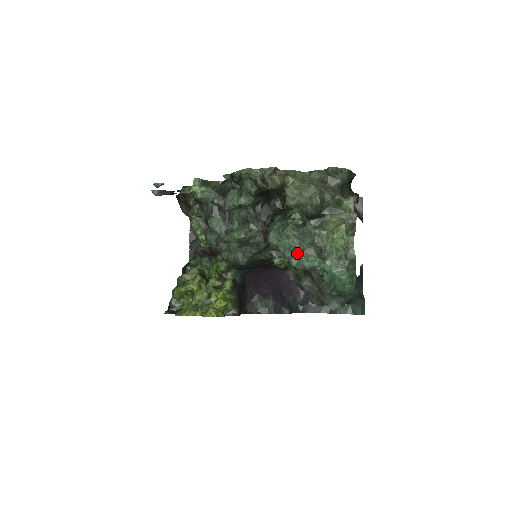
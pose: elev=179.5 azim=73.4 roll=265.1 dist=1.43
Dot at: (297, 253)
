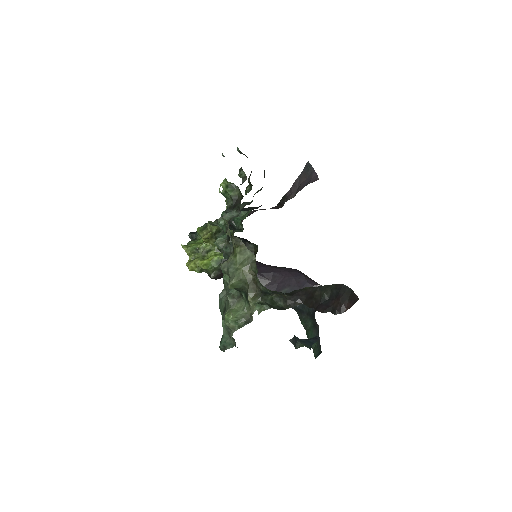
Dot at: (226, 293)
